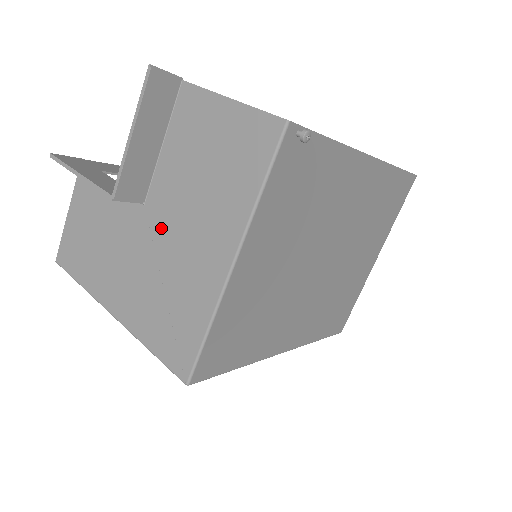
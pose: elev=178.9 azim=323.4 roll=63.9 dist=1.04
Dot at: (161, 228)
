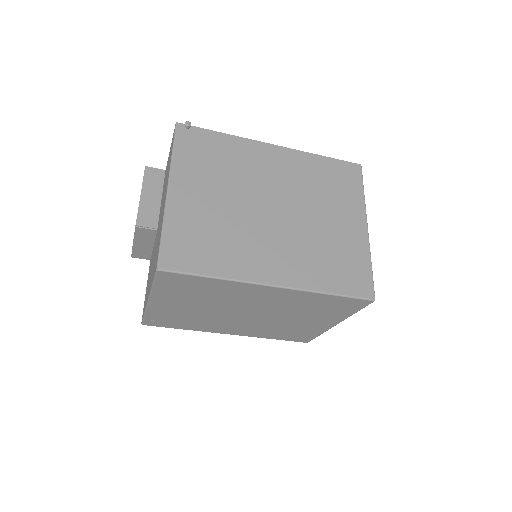
Dot at: occluded
